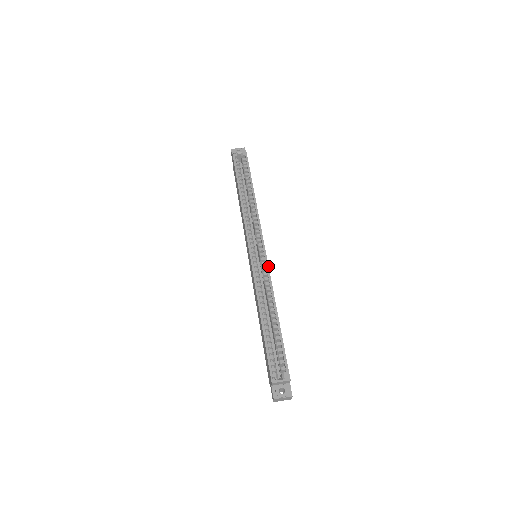
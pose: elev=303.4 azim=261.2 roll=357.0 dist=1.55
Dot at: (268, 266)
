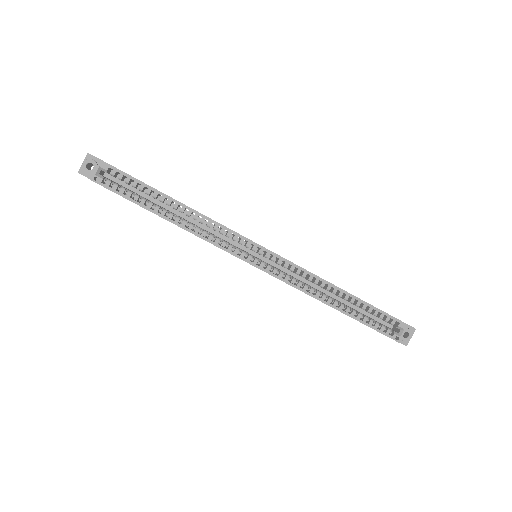
Dot at: (288, 261)
